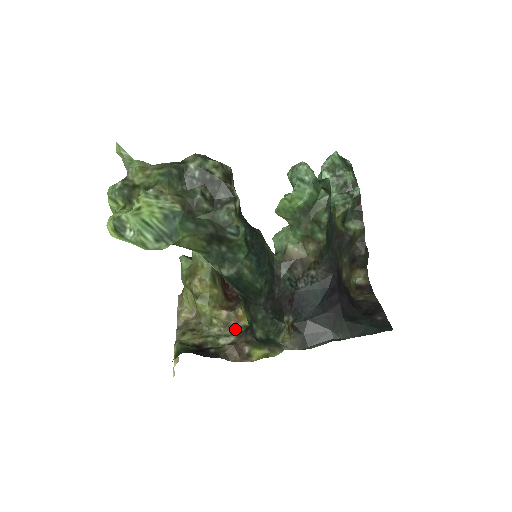
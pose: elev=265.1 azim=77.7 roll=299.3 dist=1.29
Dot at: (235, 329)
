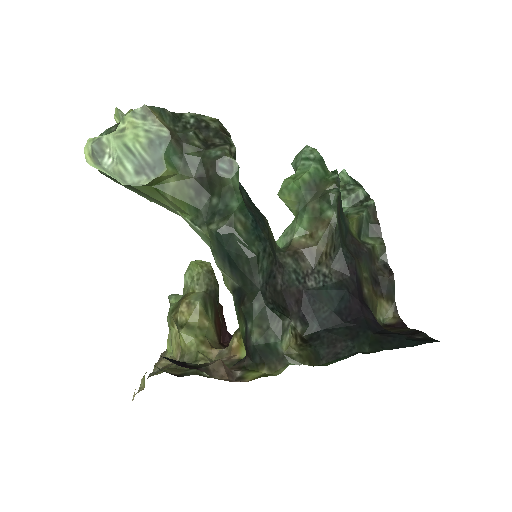
Dot at: (226, 363)
